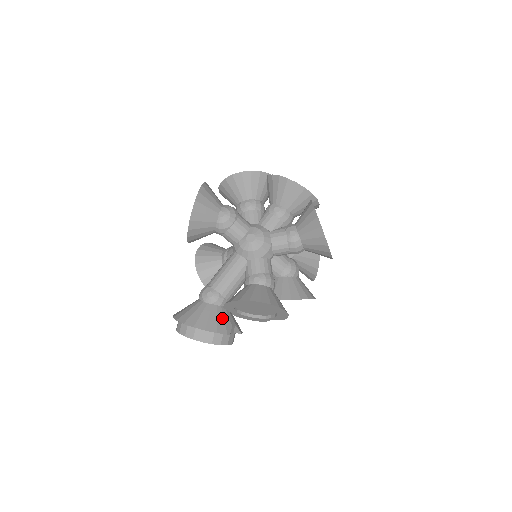
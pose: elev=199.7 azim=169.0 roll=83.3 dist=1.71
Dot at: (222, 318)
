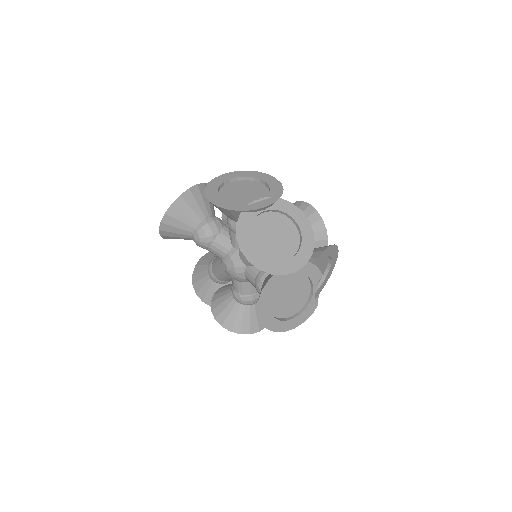
Dot at: occluded
